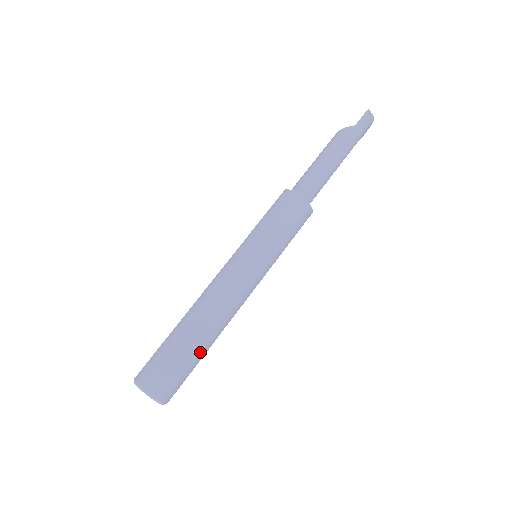
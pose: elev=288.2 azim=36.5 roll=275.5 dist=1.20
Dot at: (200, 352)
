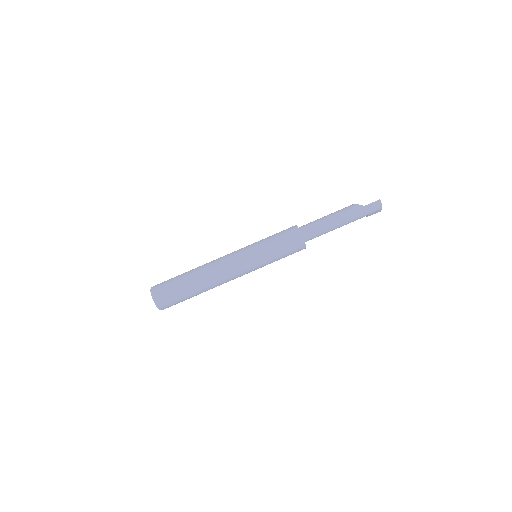
Dot at: (192, 292)
